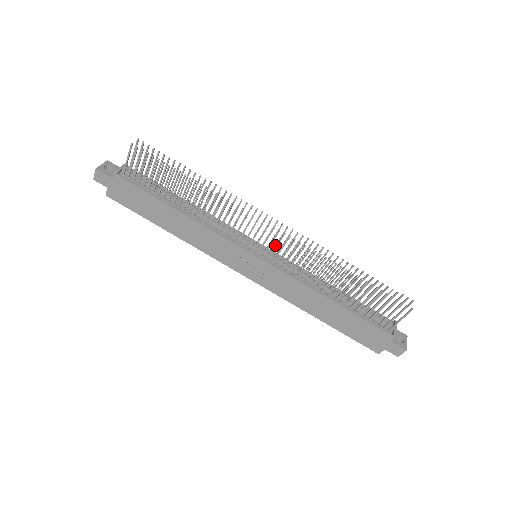
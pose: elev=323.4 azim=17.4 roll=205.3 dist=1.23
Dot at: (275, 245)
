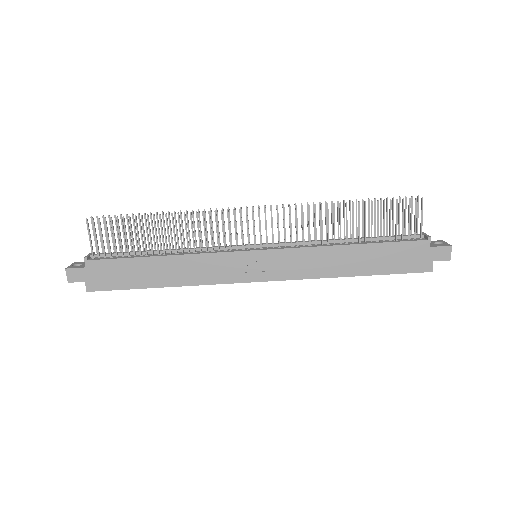
Dot at: occluded
